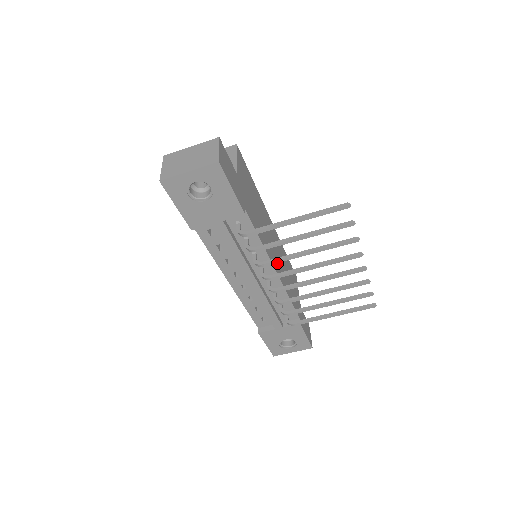
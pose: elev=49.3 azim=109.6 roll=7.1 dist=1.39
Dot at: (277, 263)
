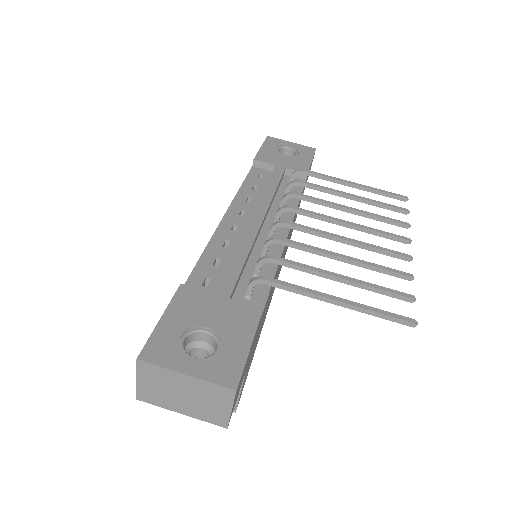
Dot at: occluded
